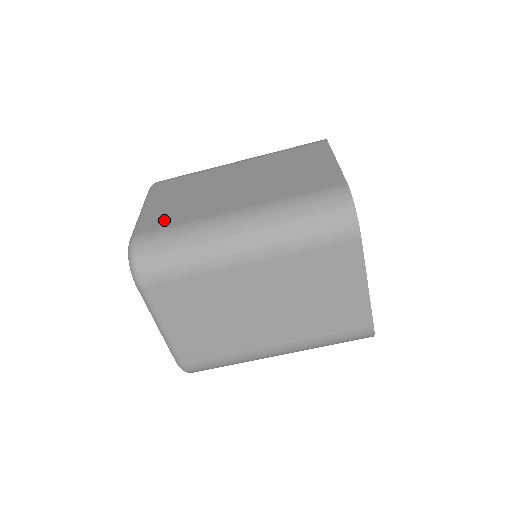
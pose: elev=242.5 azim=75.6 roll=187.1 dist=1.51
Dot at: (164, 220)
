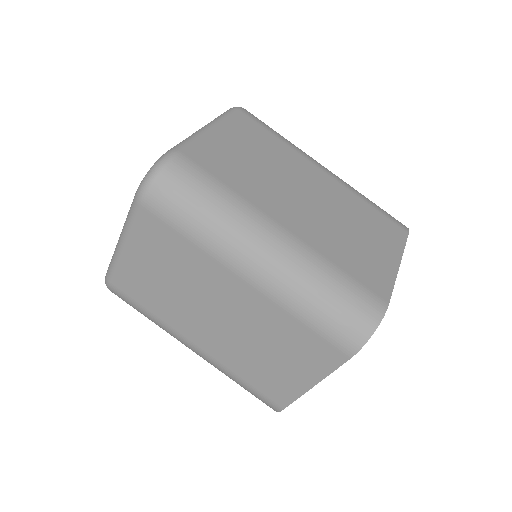
Dot at: (216, 164)
